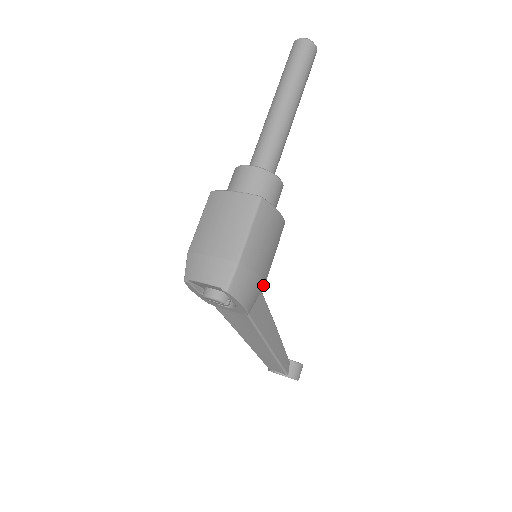
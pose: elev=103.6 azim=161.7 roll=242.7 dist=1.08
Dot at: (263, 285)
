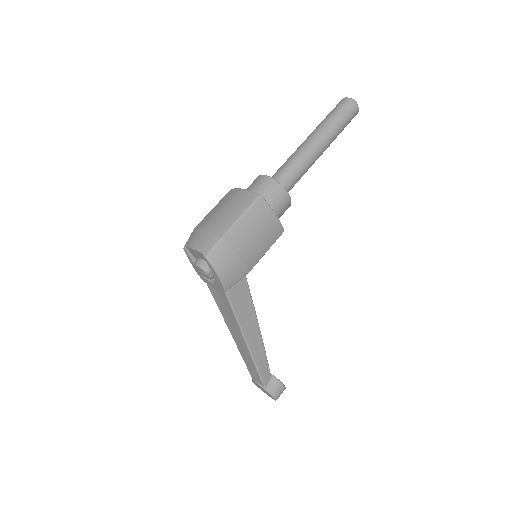
Dot at: (246, 272)
